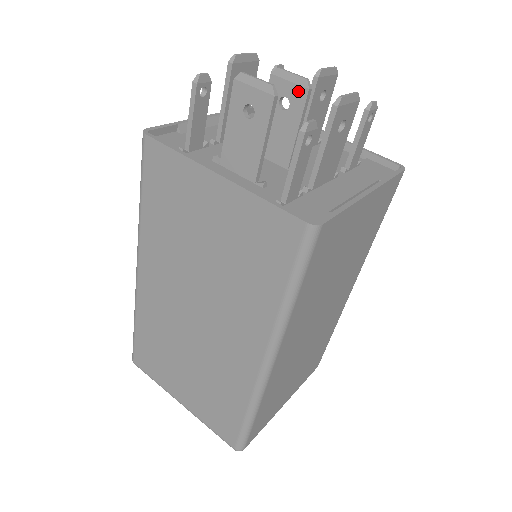
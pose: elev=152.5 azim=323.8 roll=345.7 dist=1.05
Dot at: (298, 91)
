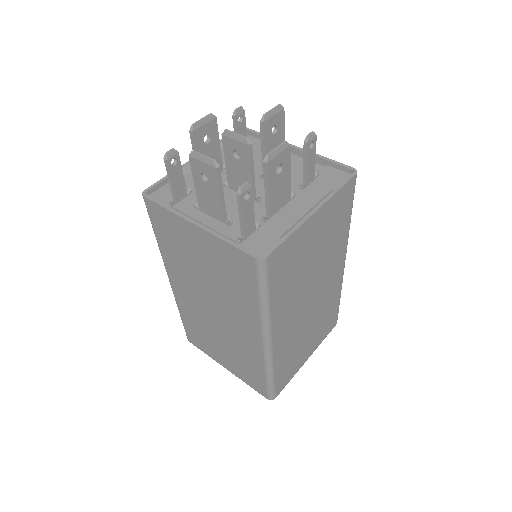
Dot at: (243, 147)
